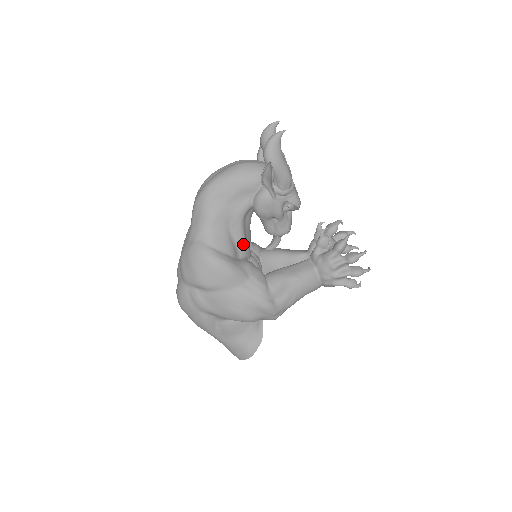
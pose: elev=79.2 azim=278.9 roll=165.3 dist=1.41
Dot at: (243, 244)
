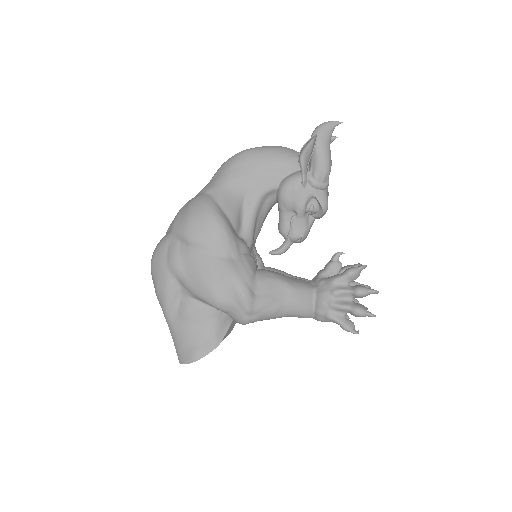
Dot at: (250, 225)
